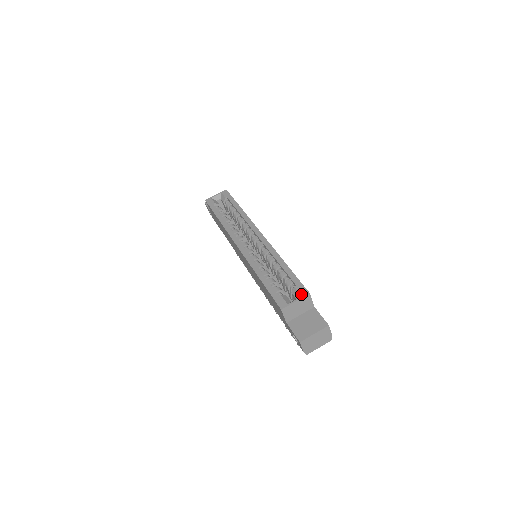
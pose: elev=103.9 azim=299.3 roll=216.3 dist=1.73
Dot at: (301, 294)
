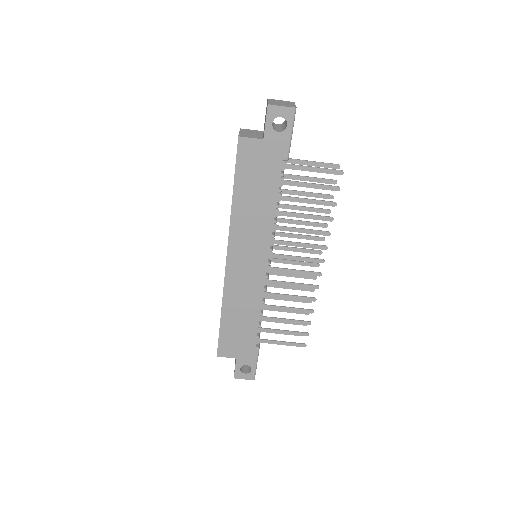
Dot at: occluded
